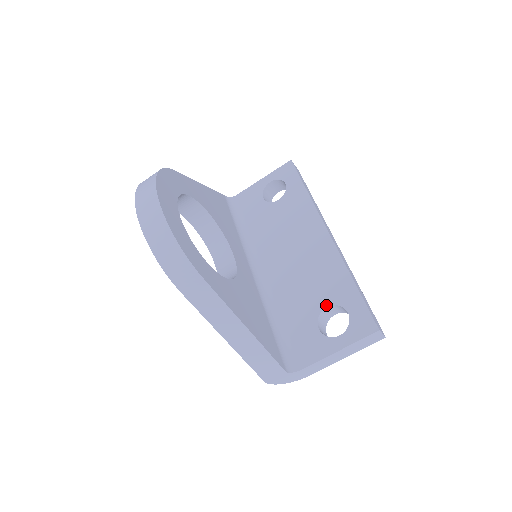
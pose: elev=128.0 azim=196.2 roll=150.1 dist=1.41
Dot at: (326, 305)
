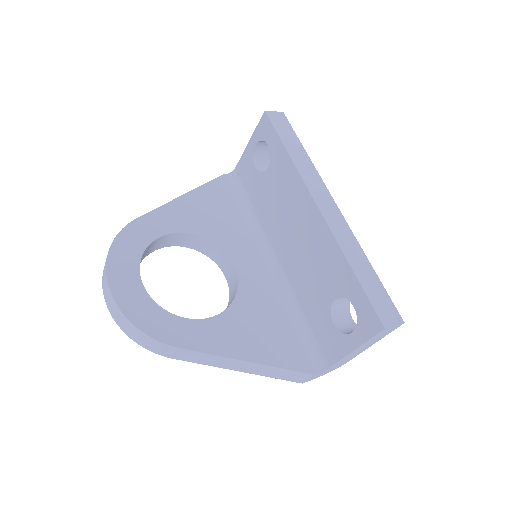
Dot at: (334, 297)
